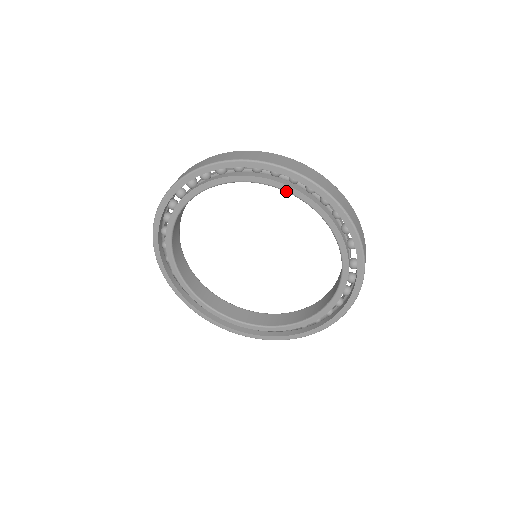
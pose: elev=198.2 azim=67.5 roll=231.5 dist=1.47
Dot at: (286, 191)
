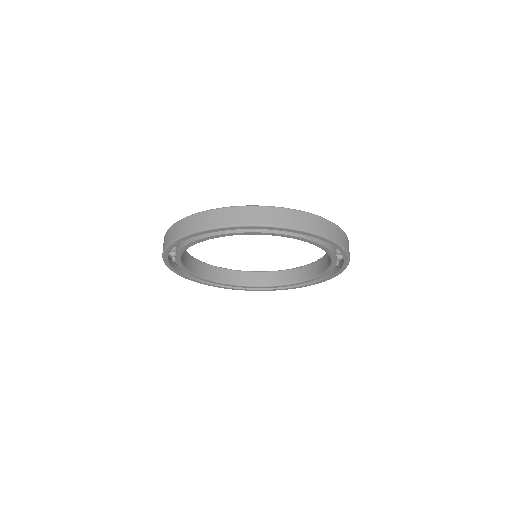
Dot at: (305, 241)
